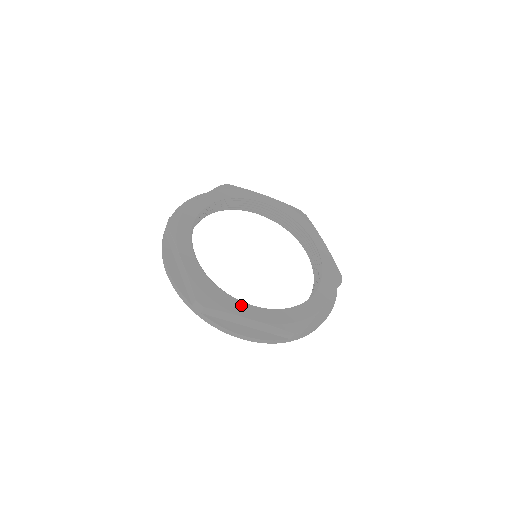
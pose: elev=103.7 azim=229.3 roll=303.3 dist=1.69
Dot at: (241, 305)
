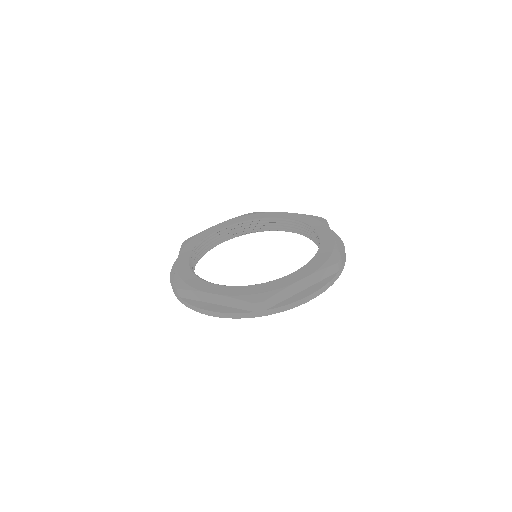
Dot at: (285, 279)
